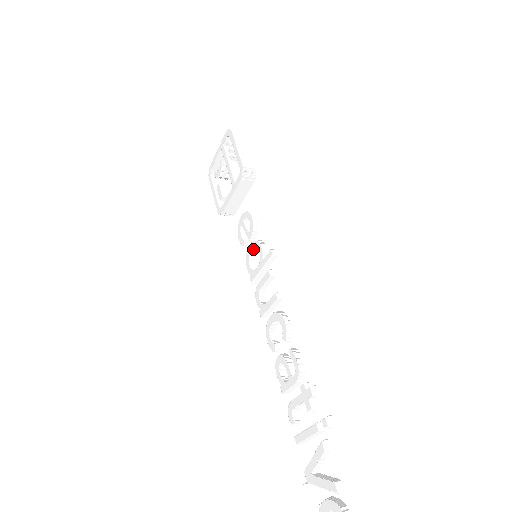
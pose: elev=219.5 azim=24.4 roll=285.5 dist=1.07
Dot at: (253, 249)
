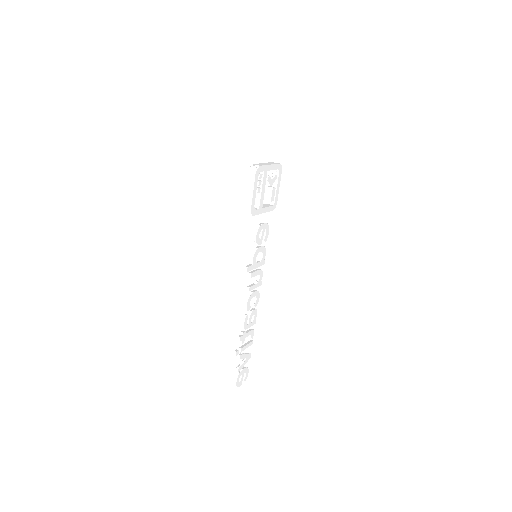
Dot at: occluded
